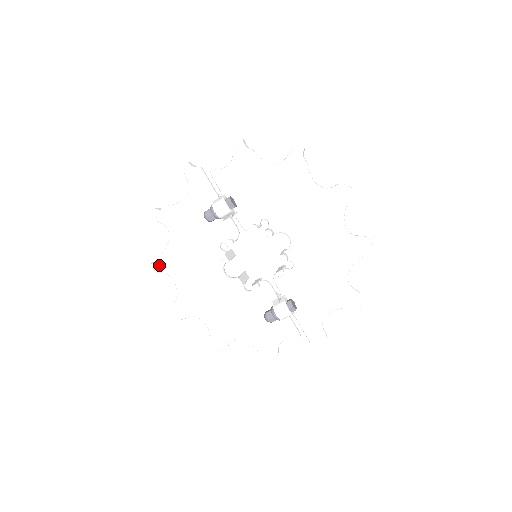
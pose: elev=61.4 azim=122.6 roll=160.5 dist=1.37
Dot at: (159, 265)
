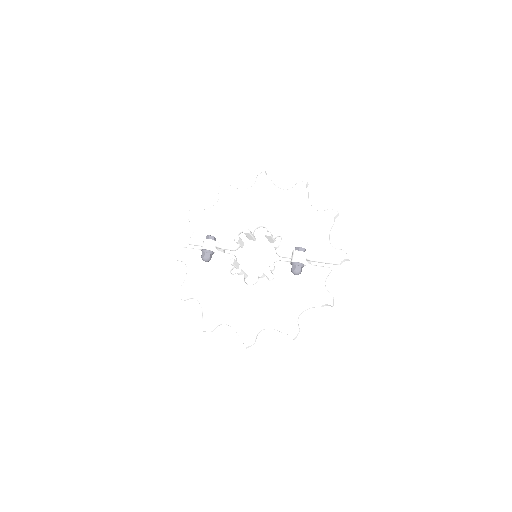
Dot at: (207, 323)
